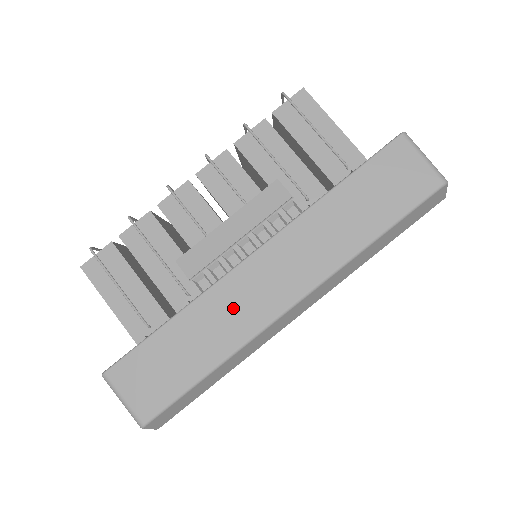
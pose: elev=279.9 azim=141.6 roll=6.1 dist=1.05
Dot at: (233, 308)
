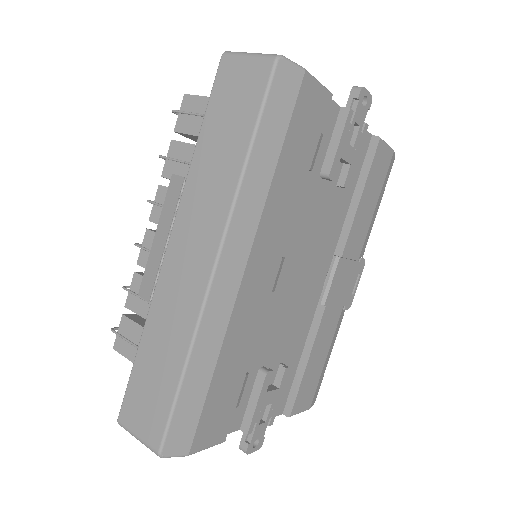
Dot at: (174, 302)
